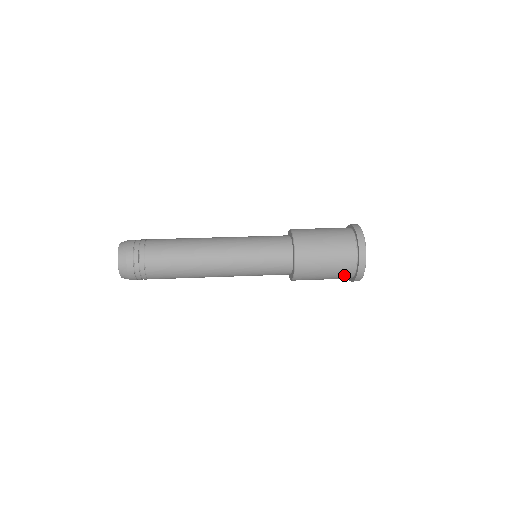
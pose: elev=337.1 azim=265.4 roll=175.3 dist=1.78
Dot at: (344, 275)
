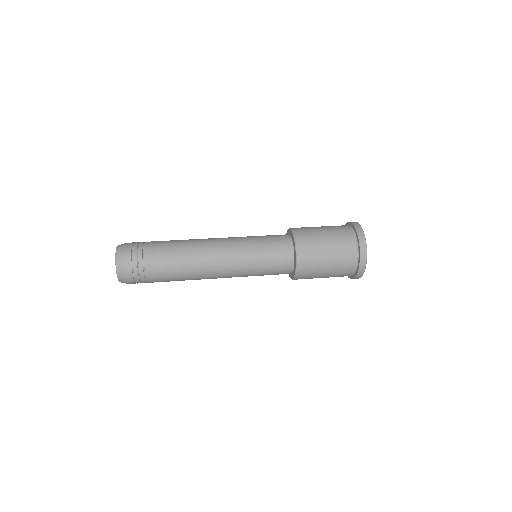
Dot at: (346, 268)
